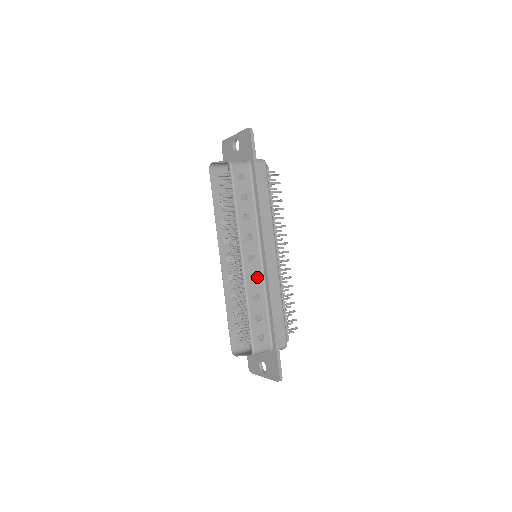
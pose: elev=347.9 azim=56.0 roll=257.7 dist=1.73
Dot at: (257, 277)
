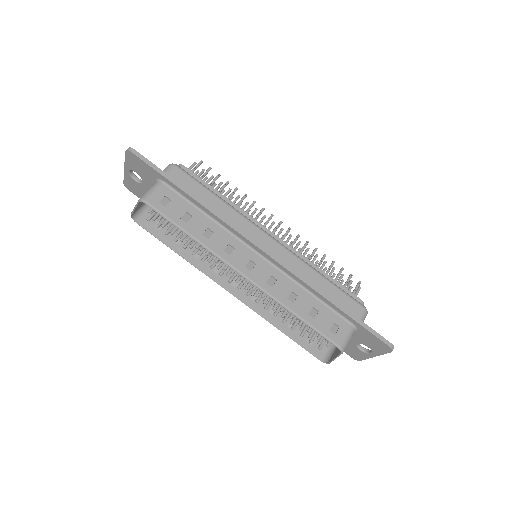
Dot at: (274, 277)
